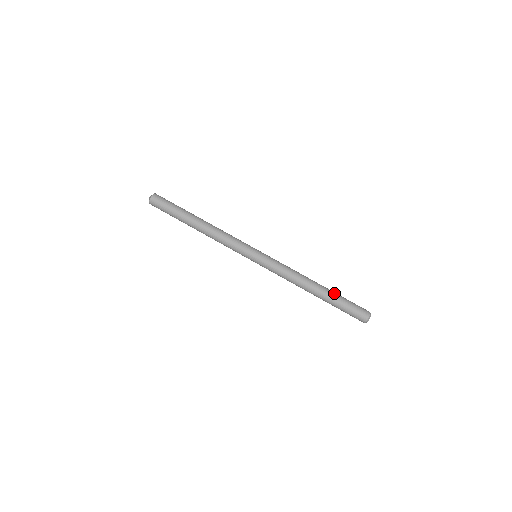
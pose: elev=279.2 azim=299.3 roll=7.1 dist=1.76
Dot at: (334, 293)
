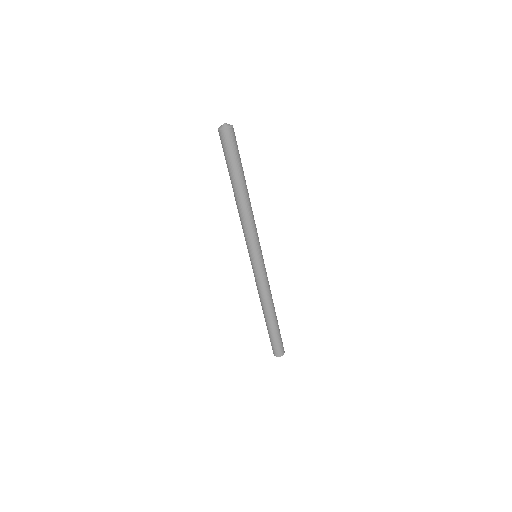
Dot at: occluded
